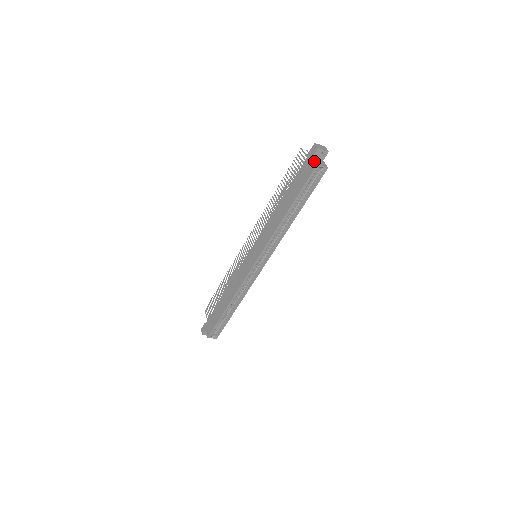
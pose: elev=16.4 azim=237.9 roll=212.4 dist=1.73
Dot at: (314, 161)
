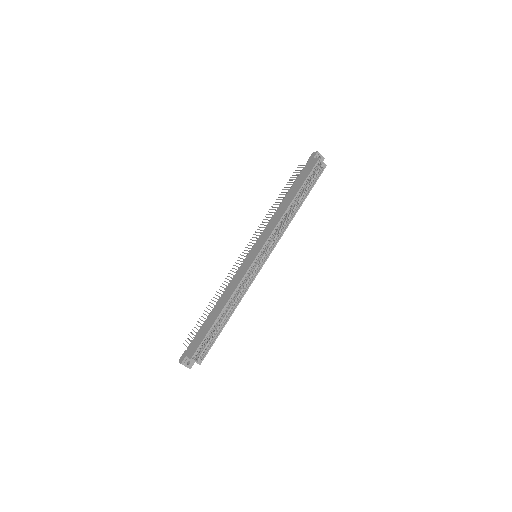
Dot at: (316, 158)
